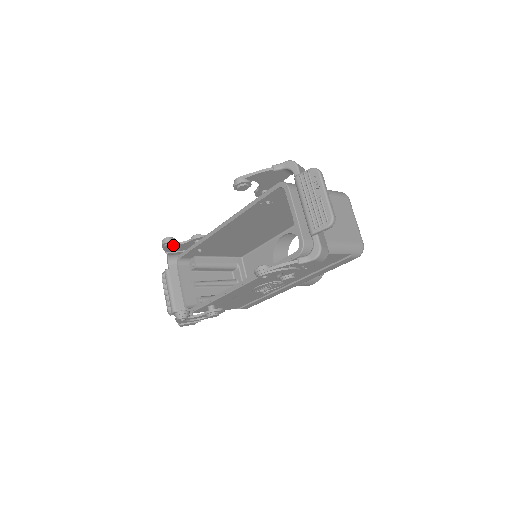
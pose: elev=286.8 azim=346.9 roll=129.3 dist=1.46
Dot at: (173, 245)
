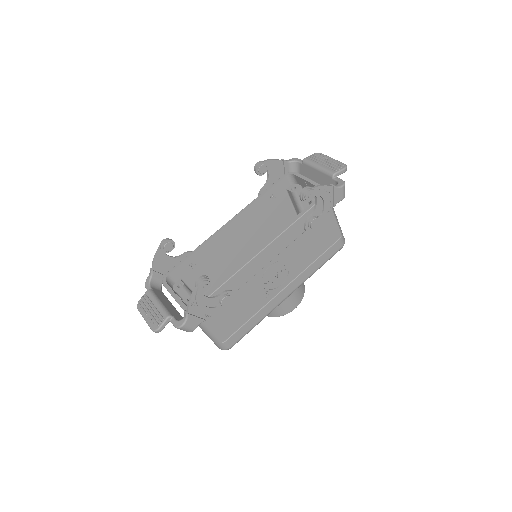
Dot at: (172, 248)
